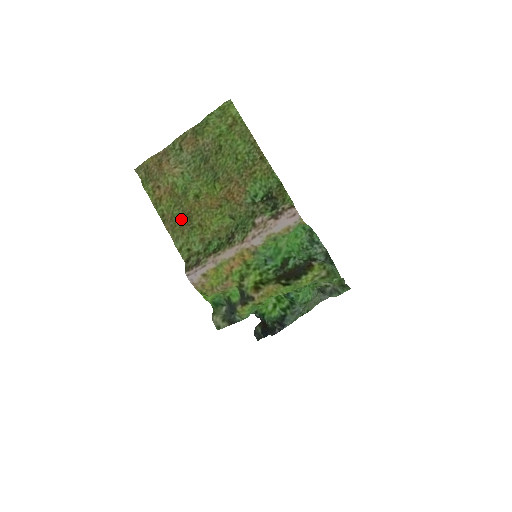
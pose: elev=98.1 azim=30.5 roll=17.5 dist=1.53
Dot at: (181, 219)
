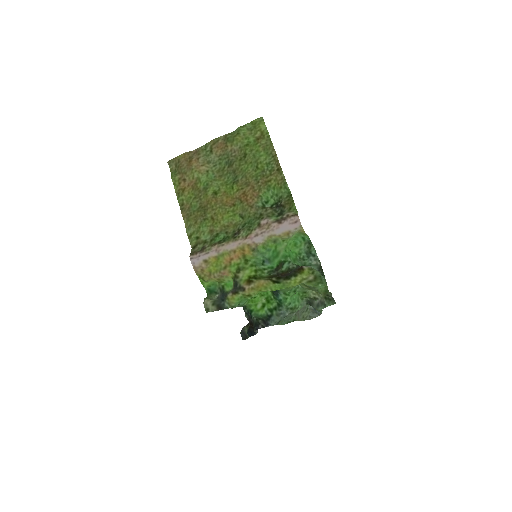
Dot at: (197, 210)
